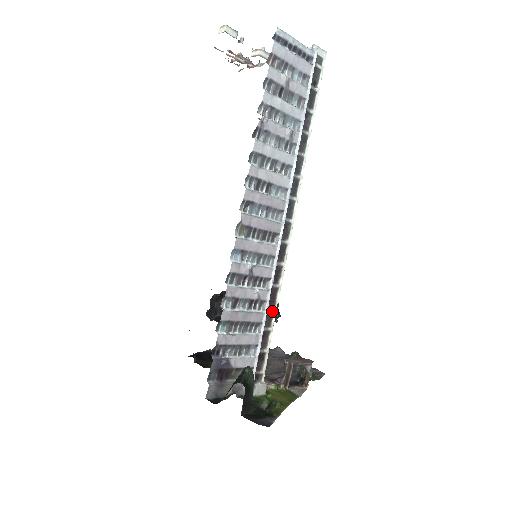
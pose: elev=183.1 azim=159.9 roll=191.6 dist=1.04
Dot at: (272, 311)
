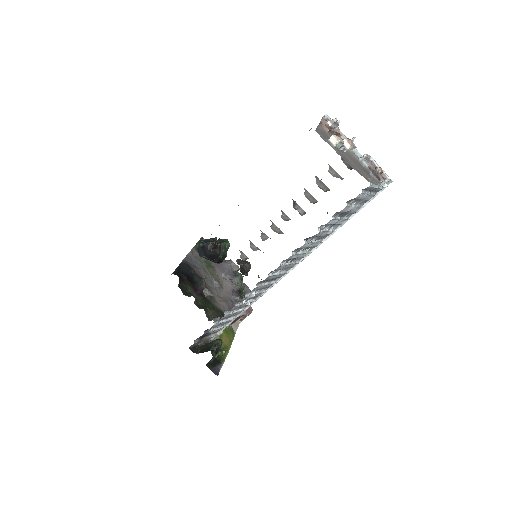
Dot at: occluded
